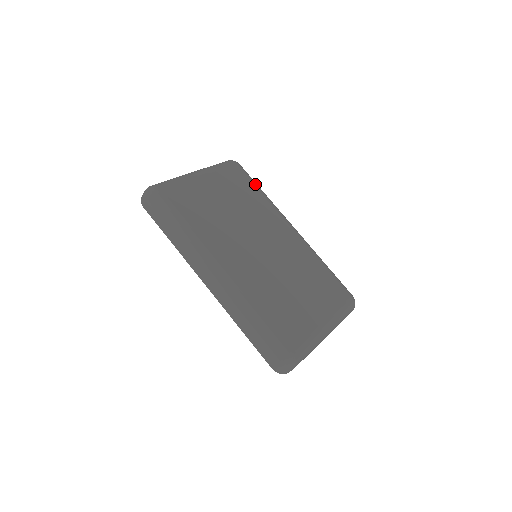
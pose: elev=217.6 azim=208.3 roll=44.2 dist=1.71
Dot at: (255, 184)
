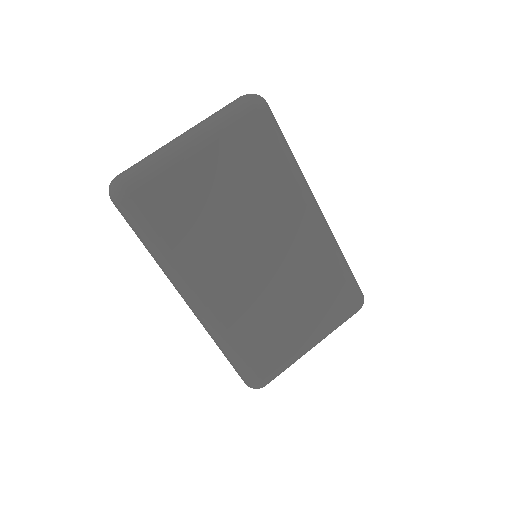
Dot at: (281, 147)
